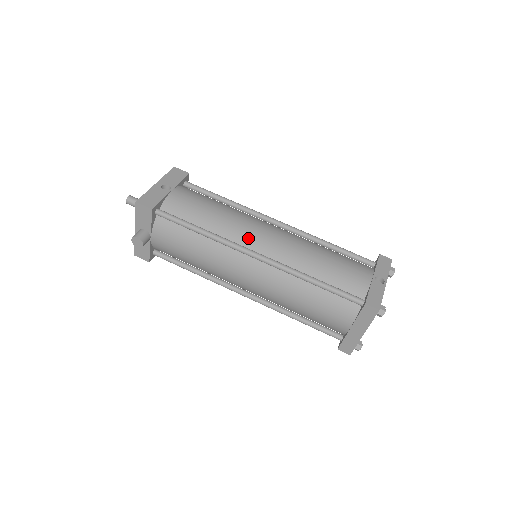
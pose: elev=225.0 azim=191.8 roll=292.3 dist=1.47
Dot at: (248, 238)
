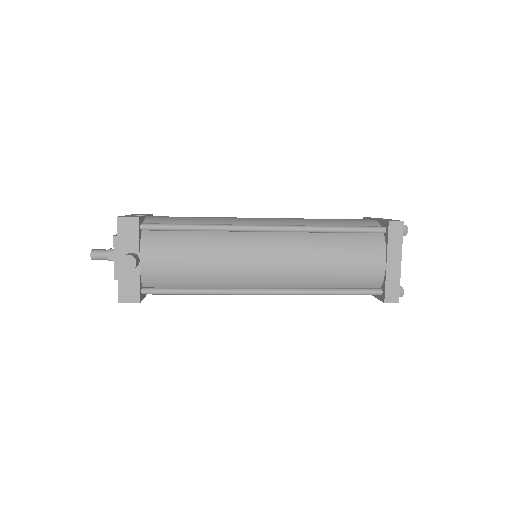
Dot at: (247, 222)
